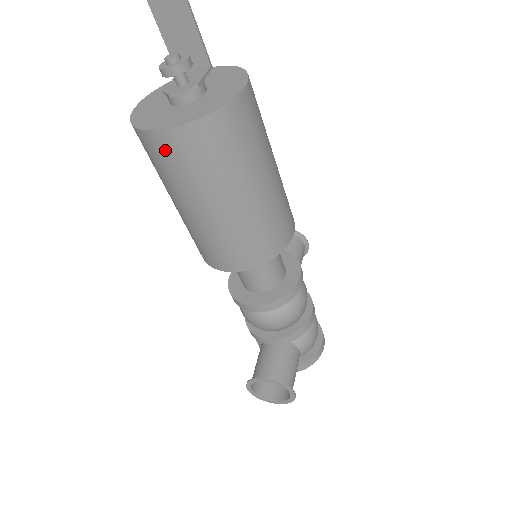
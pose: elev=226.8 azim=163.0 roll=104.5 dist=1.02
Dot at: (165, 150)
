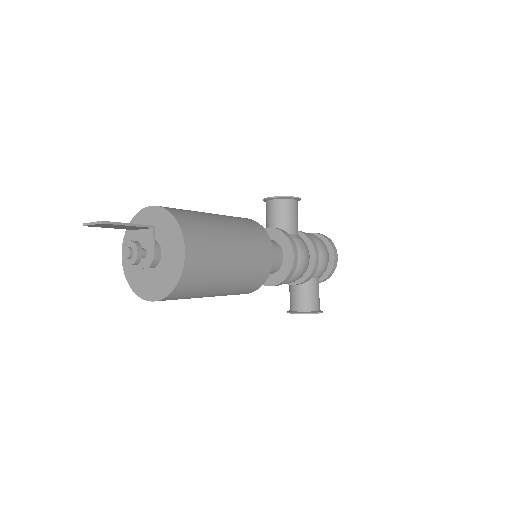
Dot at: occluded
